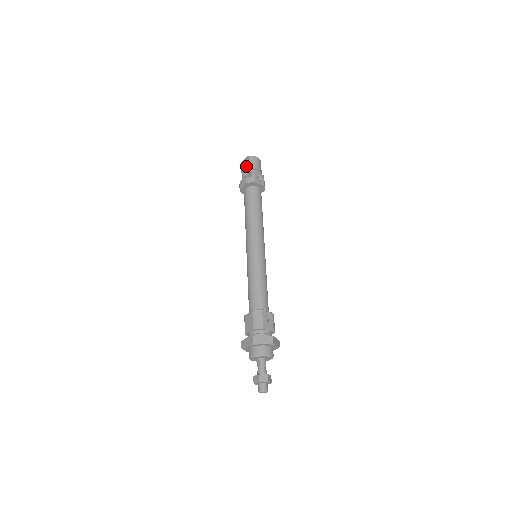
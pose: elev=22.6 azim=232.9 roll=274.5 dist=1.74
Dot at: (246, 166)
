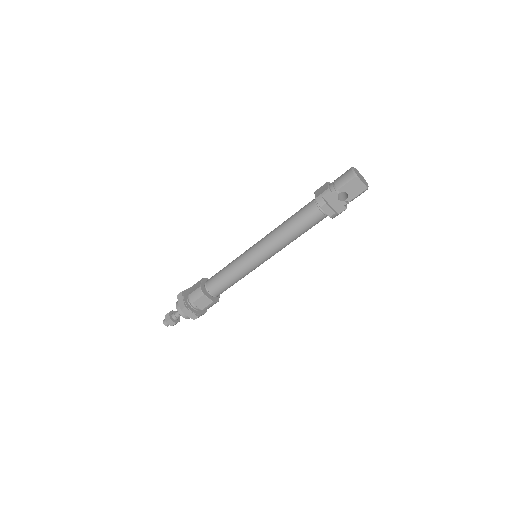
Dot at: (352, 193)
